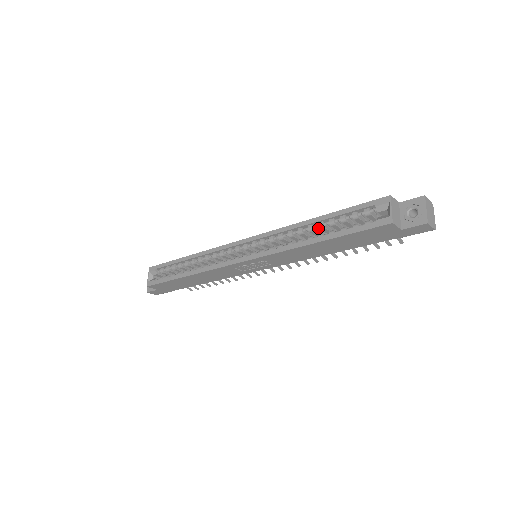
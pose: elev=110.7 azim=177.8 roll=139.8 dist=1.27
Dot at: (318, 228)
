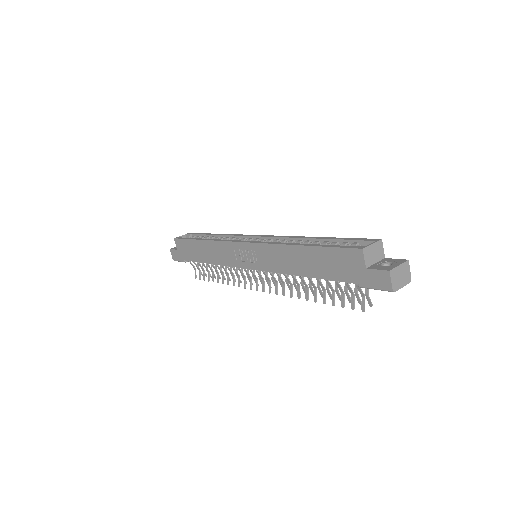
Dot at: occluded
